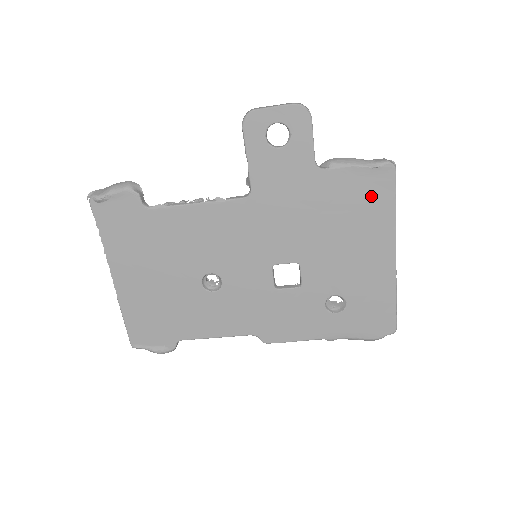
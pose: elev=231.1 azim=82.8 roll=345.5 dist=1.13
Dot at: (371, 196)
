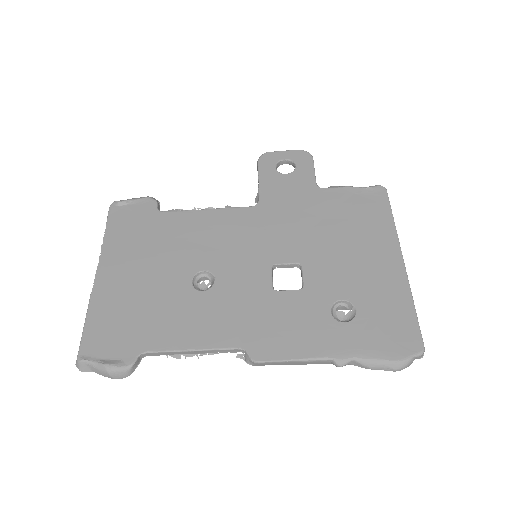
Dot at: (368, 208)
